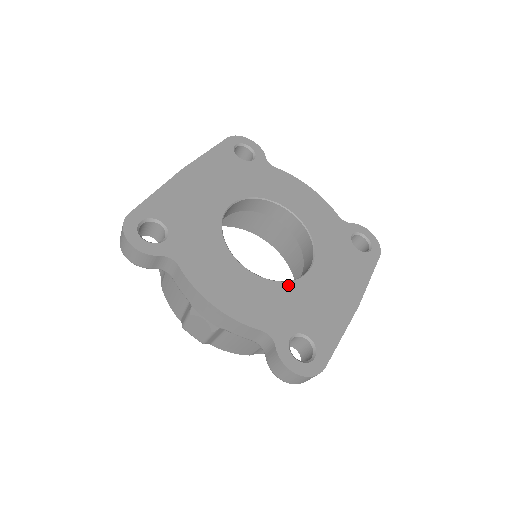
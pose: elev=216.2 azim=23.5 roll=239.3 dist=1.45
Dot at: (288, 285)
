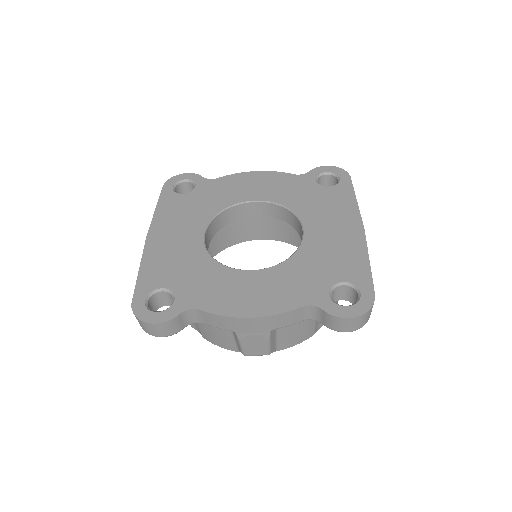
Dot at: (296, 257)
